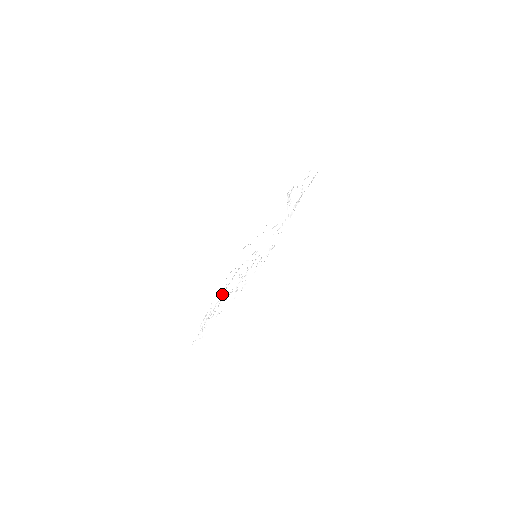
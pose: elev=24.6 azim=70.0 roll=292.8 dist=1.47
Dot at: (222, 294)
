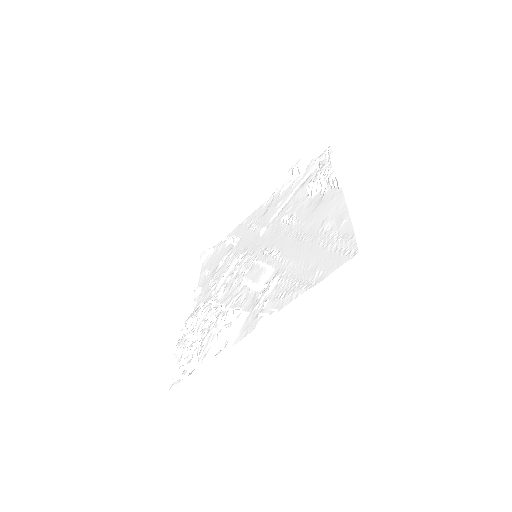
Dot at: (247, 314)
